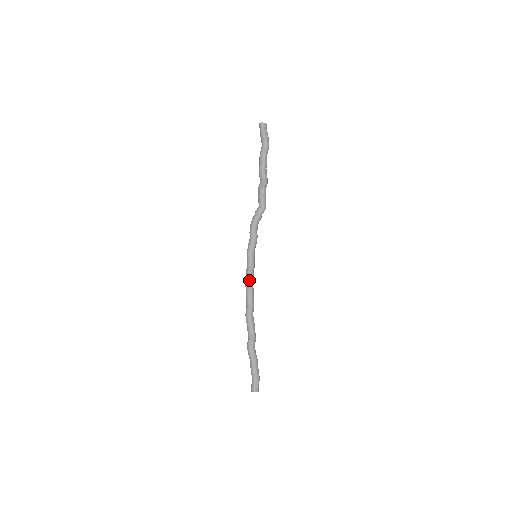
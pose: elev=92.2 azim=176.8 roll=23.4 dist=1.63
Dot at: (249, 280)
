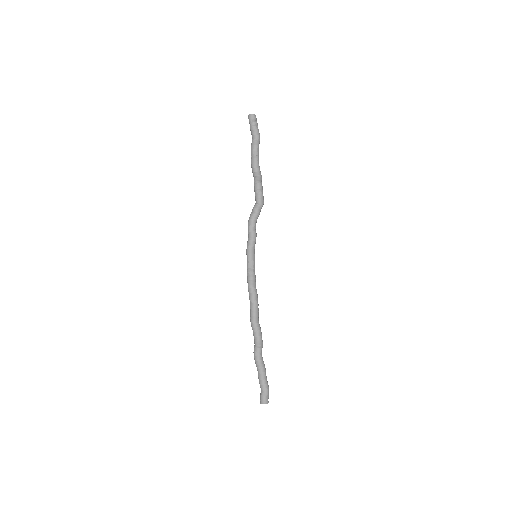
Dot at: (252, 282)
